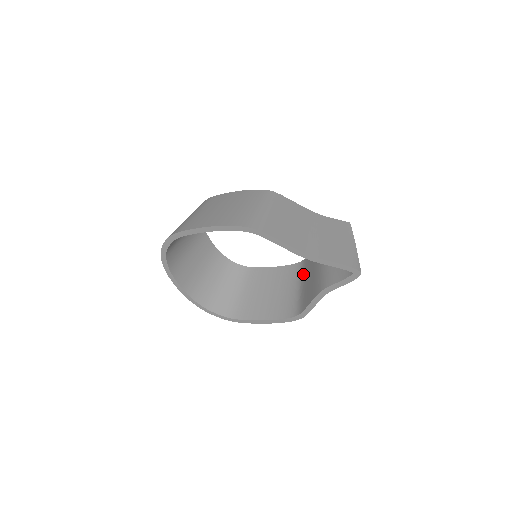
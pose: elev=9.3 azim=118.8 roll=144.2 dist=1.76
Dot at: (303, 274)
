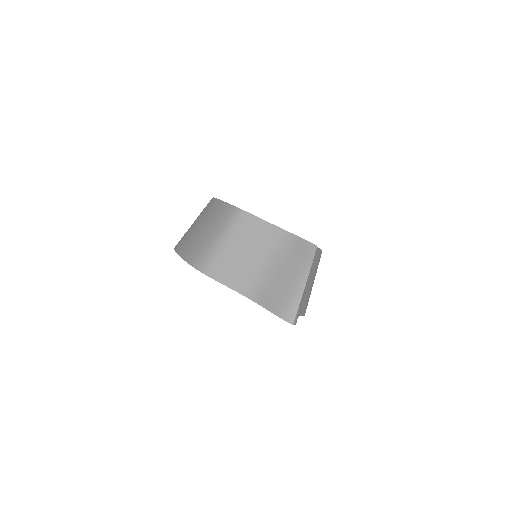
Dot at: occluded
